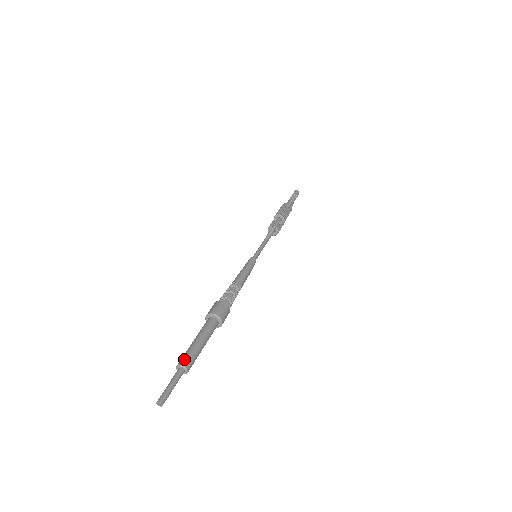
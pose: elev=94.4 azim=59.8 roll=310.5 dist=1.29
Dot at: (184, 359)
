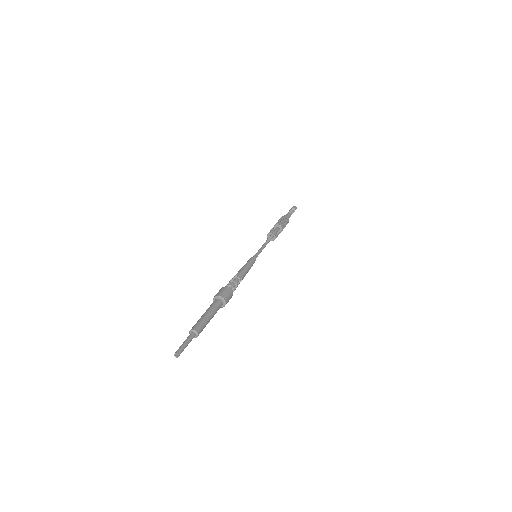
Dot at: (196, 326)
